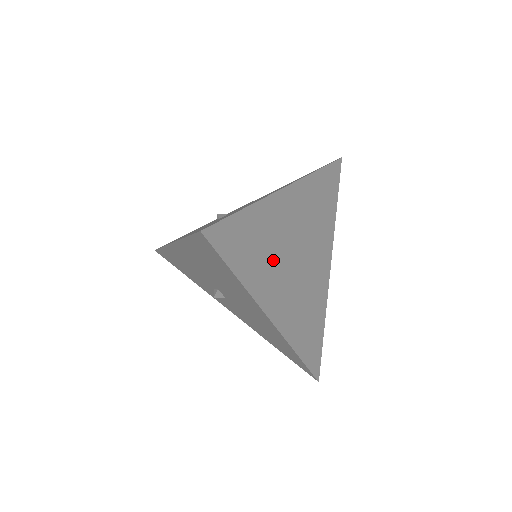
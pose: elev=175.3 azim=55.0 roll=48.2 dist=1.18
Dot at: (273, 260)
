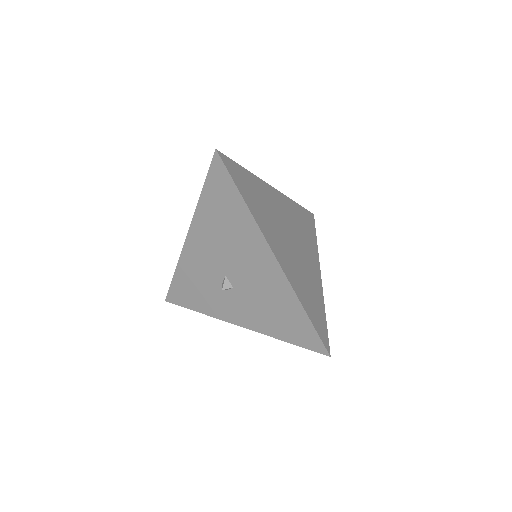
Dot at: (270, 218)
